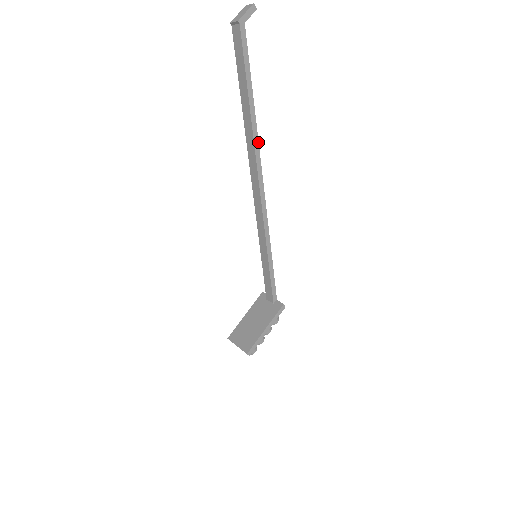
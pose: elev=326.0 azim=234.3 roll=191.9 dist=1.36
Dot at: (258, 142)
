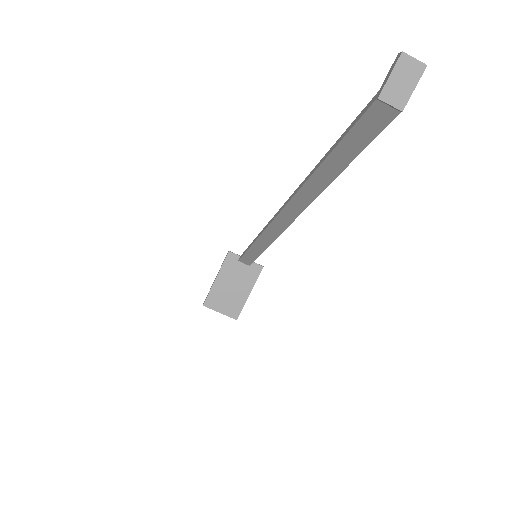
Dot at: occluded
